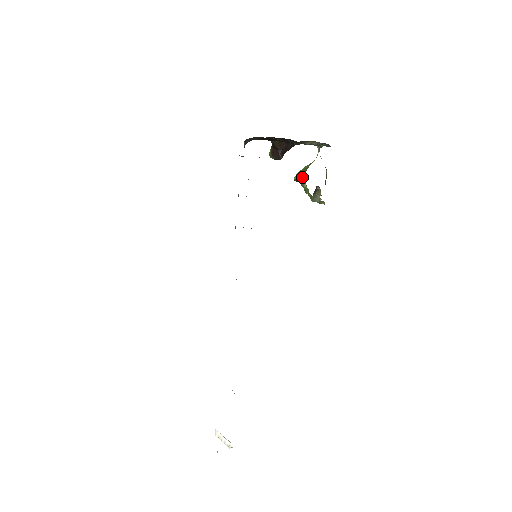
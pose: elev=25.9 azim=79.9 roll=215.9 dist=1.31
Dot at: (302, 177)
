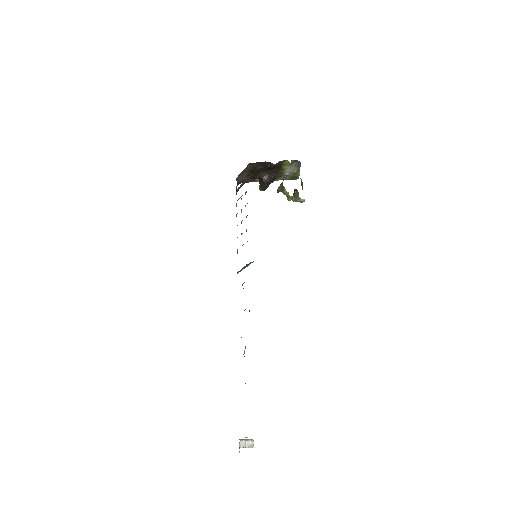
Dot at: (281, 186)
